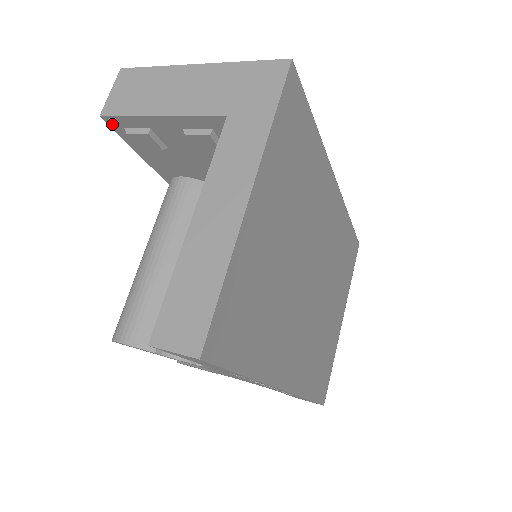
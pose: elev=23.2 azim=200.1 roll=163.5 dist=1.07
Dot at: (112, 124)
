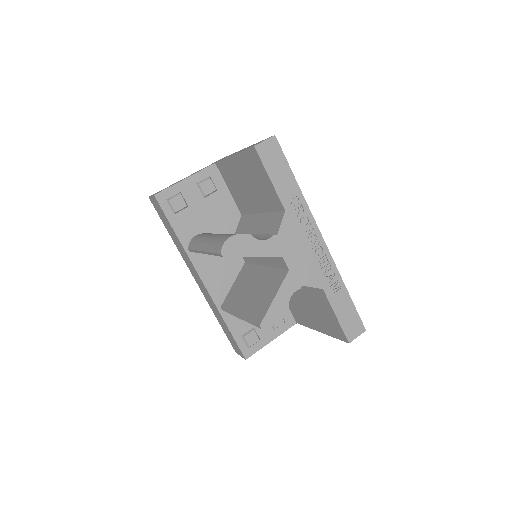
Dot at: (160, 200)
